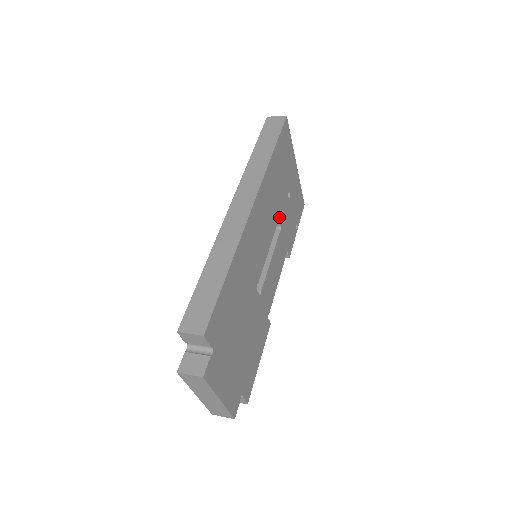
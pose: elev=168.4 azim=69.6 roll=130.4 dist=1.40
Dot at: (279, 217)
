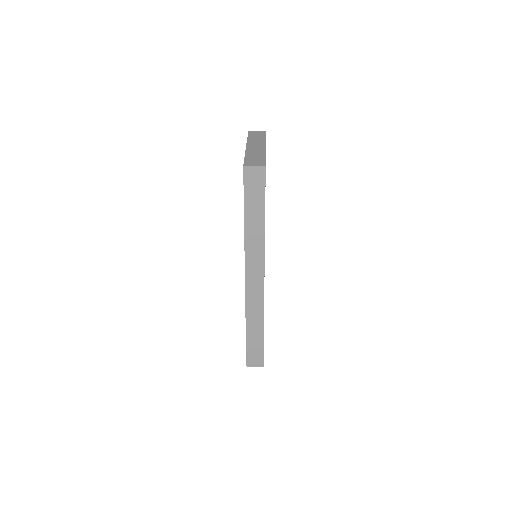
Dot at: occluded
